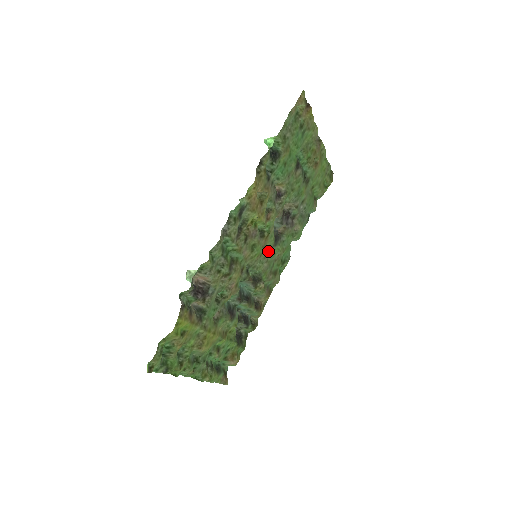
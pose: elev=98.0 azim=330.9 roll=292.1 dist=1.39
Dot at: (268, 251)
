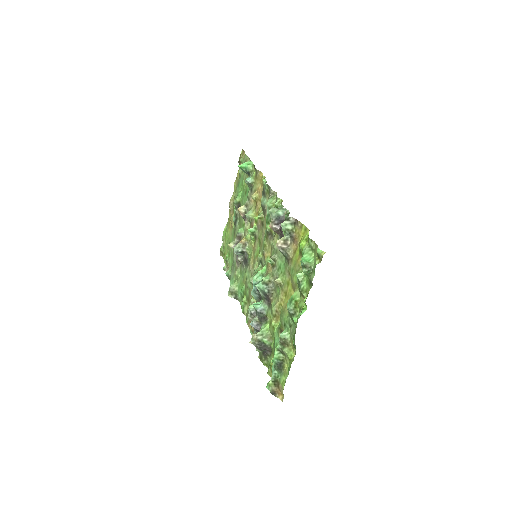
Dot at: (249, 266)
